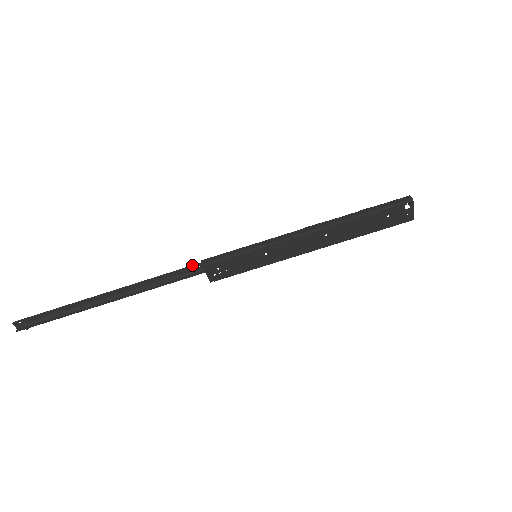
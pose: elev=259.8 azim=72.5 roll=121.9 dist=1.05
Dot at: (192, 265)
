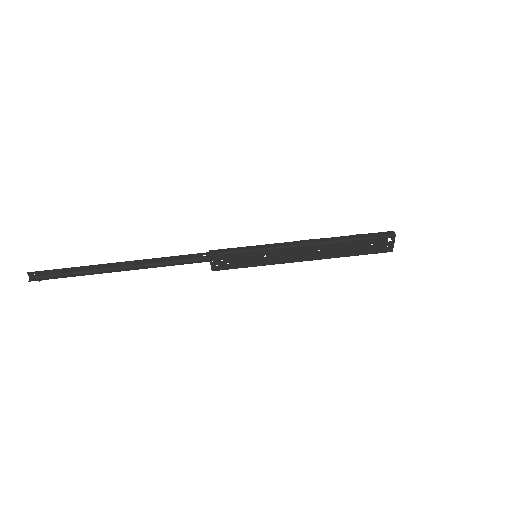
Dot at: (199, 253)
